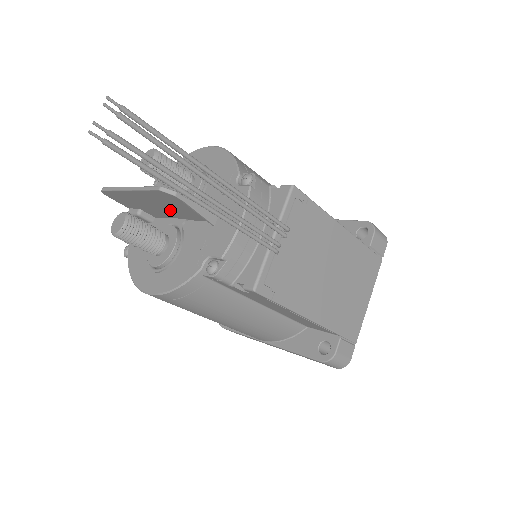
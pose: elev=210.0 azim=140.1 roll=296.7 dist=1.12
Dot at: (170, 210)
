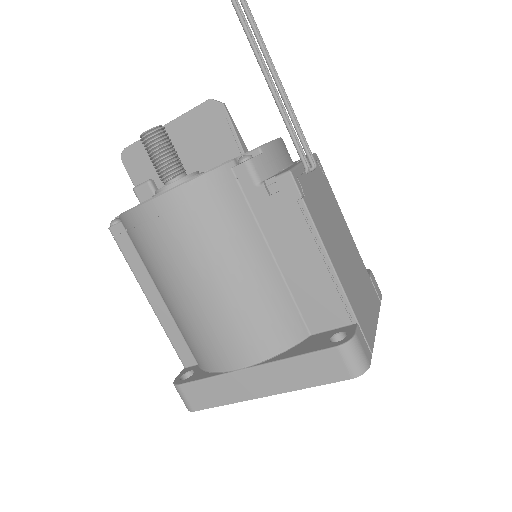
Dot at: (197, 154)
